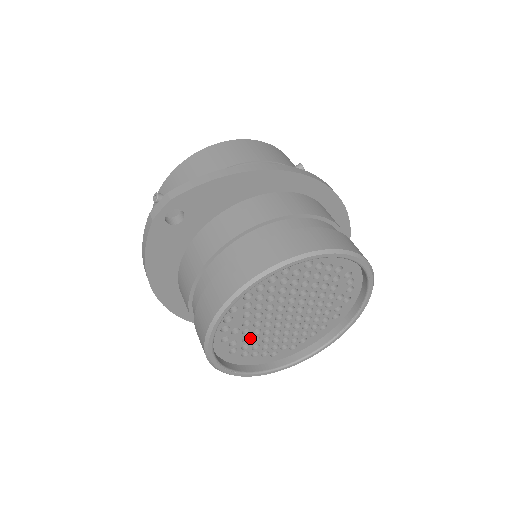
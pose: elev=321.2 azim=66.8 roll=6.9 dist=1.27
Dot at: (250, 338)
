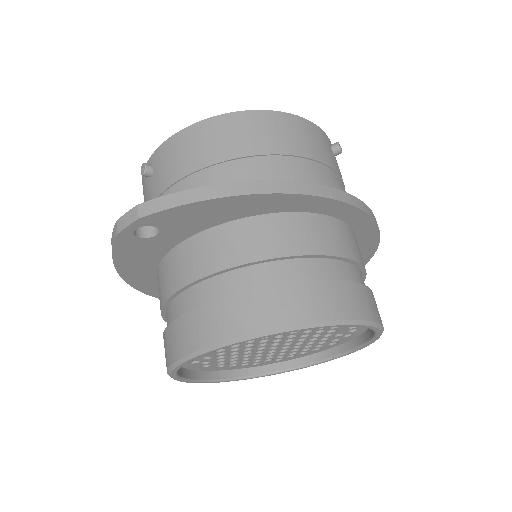
Dot at: (226, 359)
